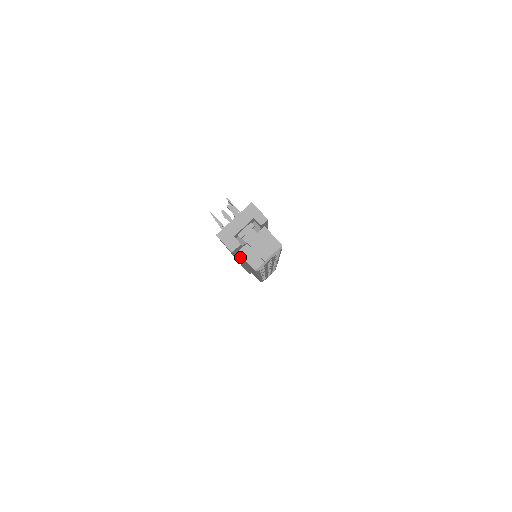
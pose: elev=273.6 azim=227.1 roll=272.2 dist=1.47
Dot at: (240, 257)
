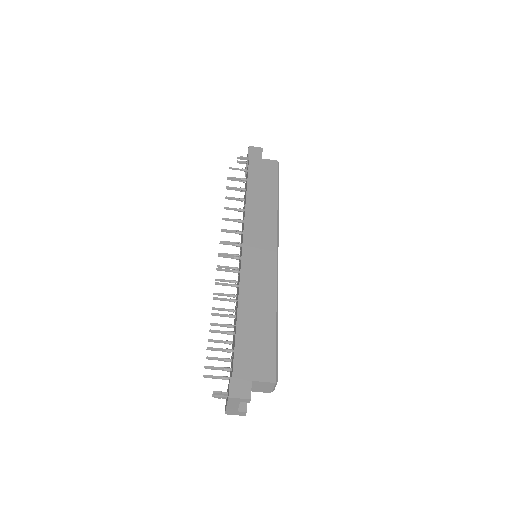
Dot at: occluded
